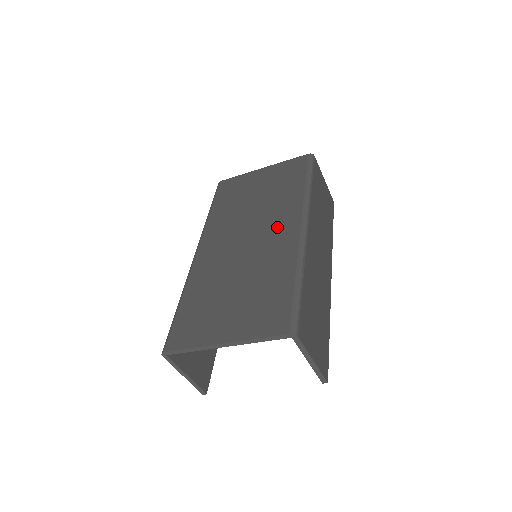
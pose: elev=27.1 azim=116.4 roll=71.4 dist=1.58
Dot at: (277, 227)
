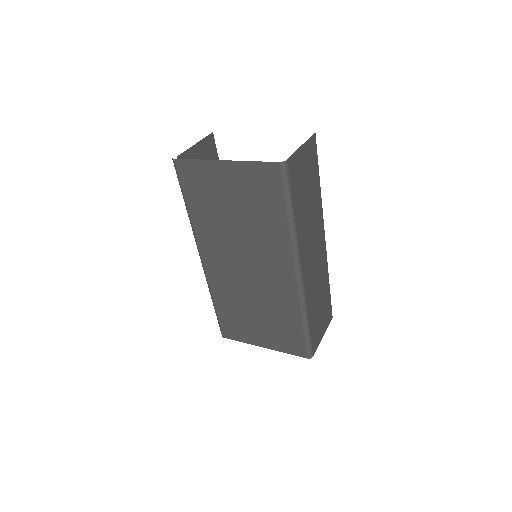
Dot at: (272, 267)
